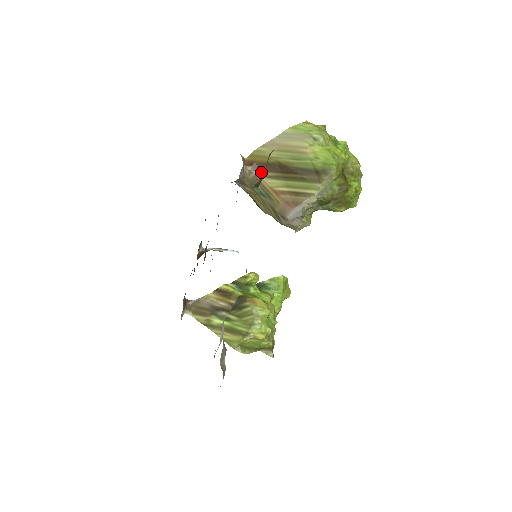
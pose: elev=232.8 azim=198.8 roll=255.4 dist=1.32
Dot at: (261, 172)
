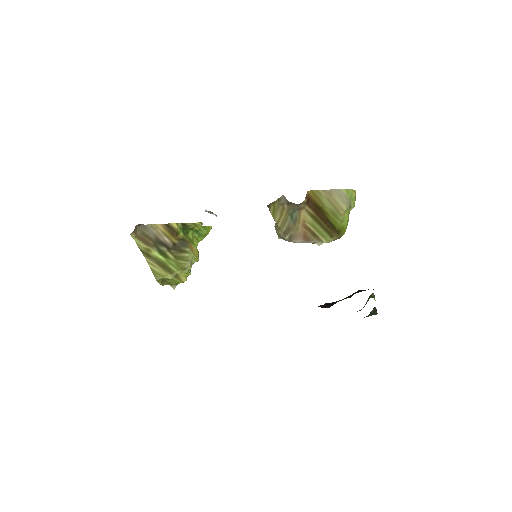
Dot at: (308, 207)
